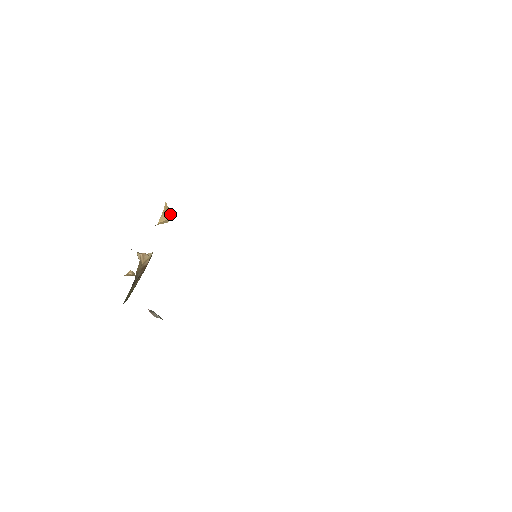
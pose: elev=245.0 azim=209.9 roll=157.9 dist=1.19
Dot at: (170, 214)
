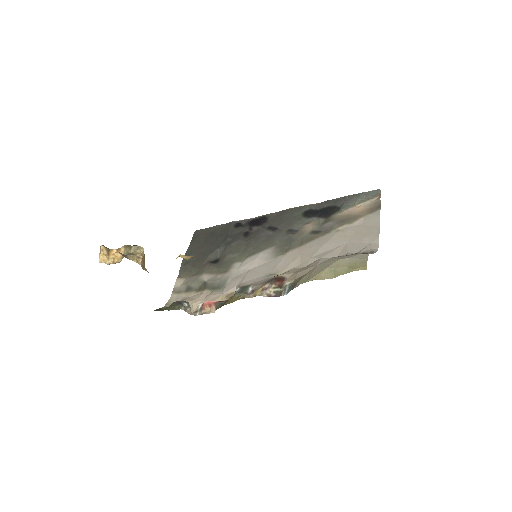
Dot at: occluded
